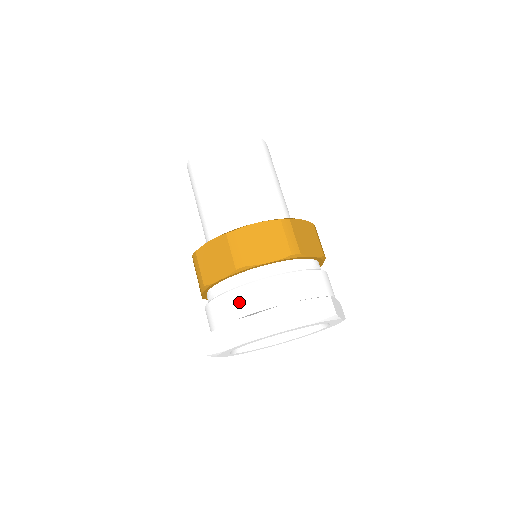
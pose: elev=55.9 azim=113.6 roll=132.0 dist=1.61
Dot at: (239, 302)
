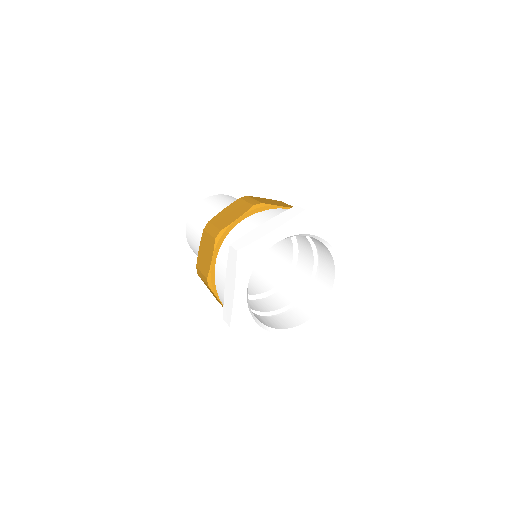
Dot at: (225, 255)
